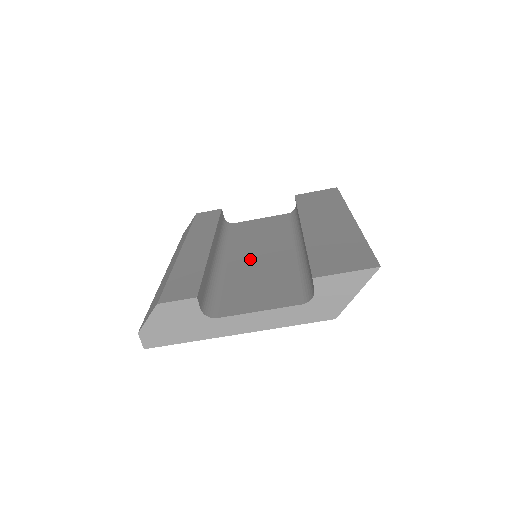
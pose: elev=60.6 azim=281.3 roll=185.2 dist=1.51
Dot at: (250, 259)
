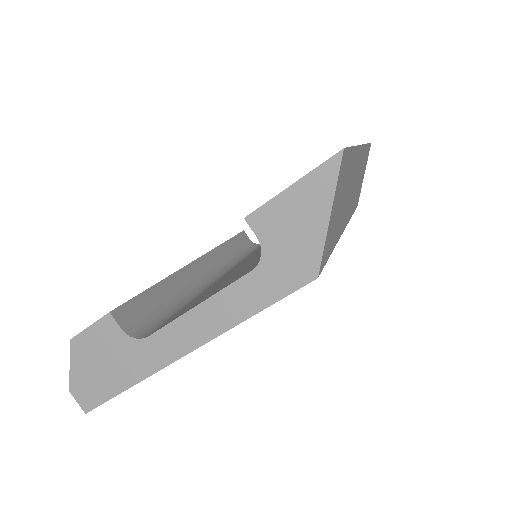
Dot at: occluded
